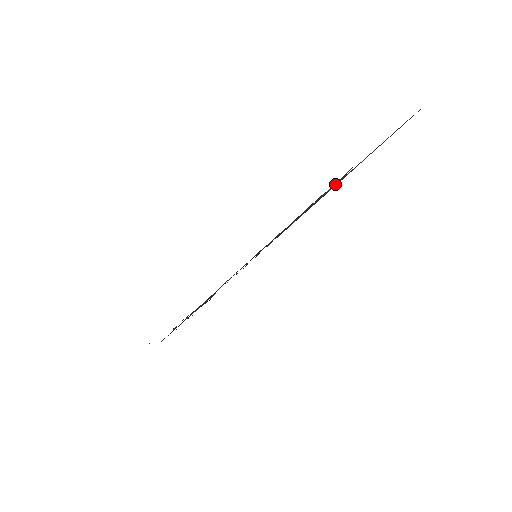
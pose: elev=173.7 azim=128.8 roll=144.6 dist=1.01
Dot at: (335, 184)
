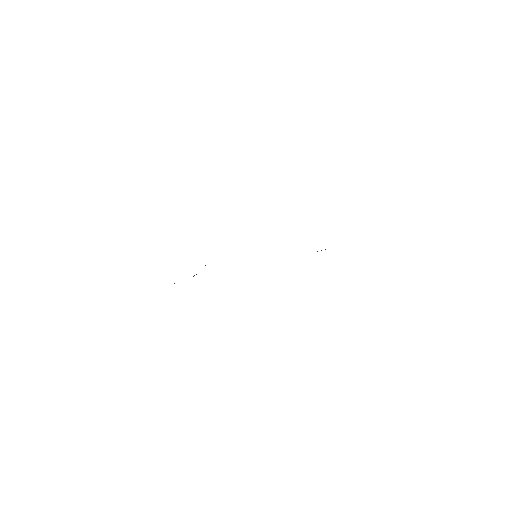
Dot at: occluded
